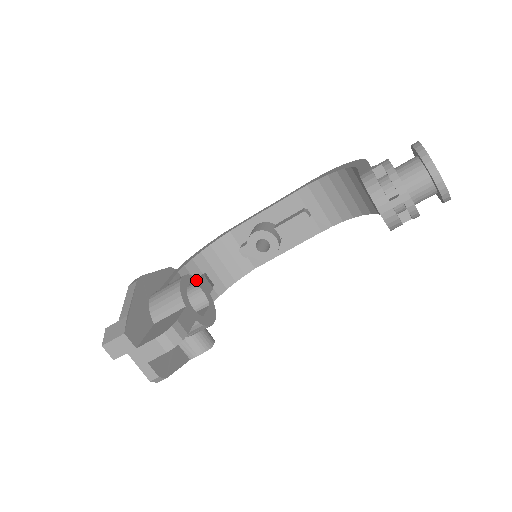
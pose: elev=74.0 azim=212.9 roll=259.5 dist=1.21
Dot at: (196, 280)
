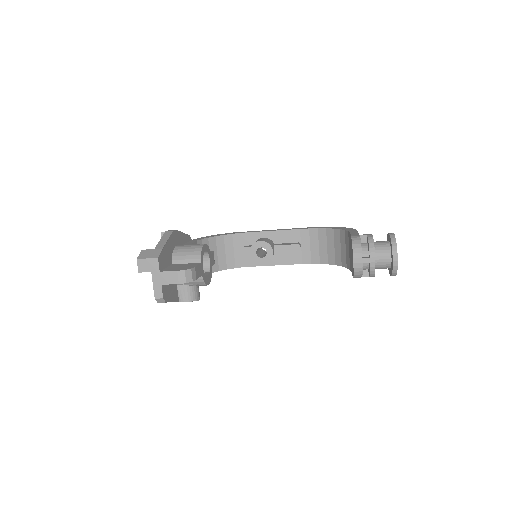
Dot at: (209, 251)
